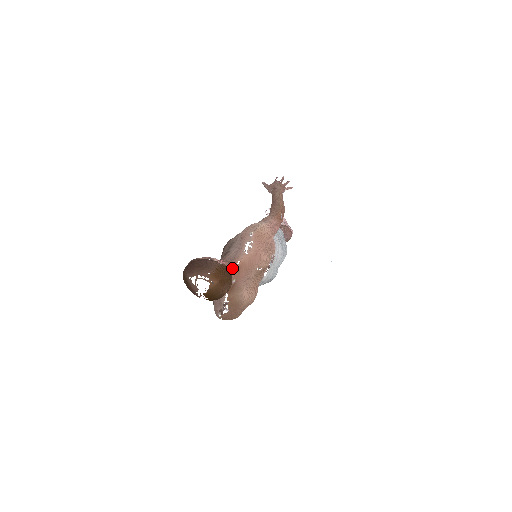
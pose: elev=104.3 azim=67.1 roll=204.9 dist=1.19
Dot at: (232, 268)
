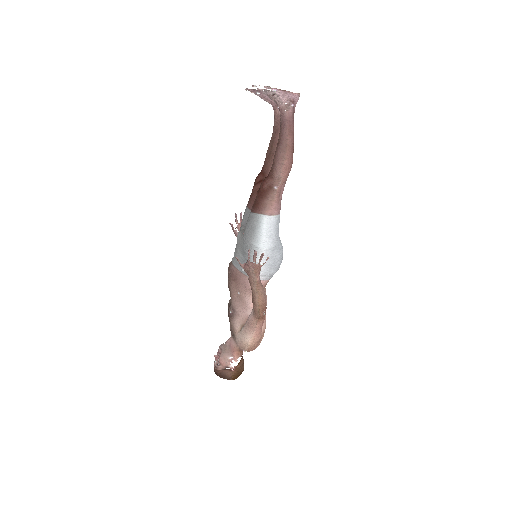
Dot at: (241, 352)
